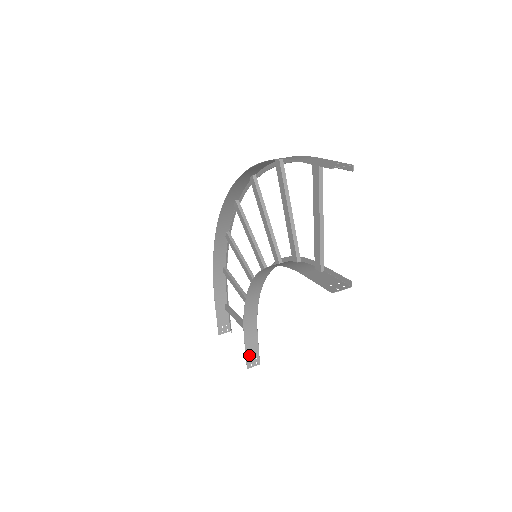
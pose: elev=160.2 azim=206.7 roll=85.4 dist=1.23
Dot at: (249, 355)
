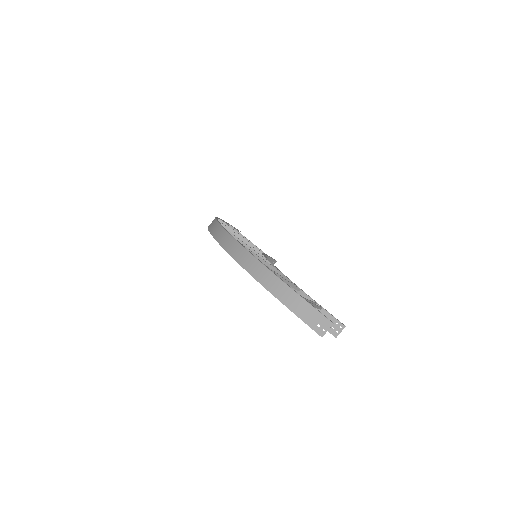
Dot at: occluded
